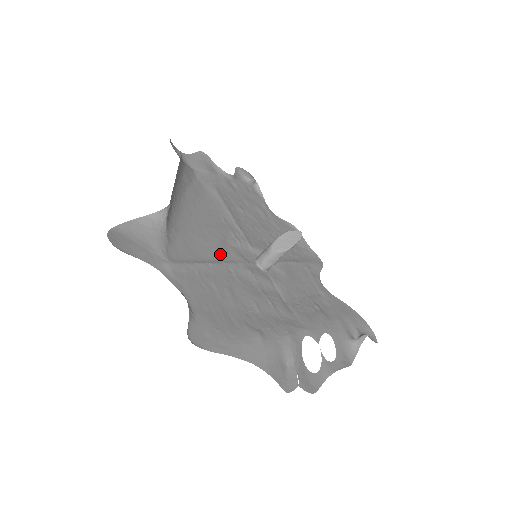
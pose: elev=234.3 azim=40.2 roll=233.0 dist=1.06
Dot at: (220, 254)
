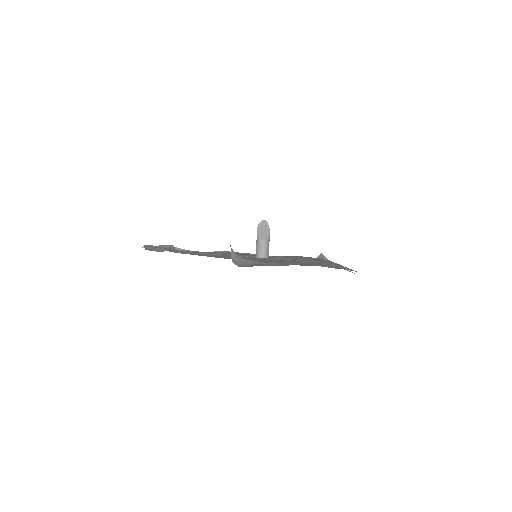
Dot at: (257, 259)
